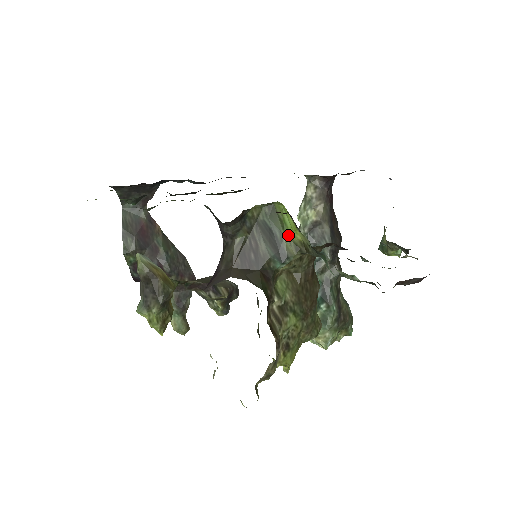
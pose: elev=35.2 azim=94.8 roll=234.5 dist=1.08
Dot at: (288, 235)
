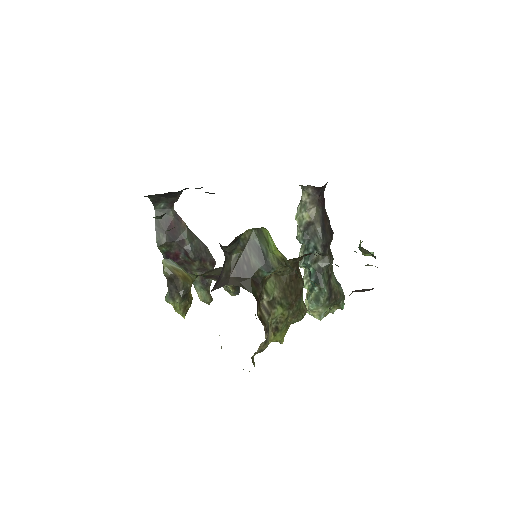
Dot at: (272, 252)
